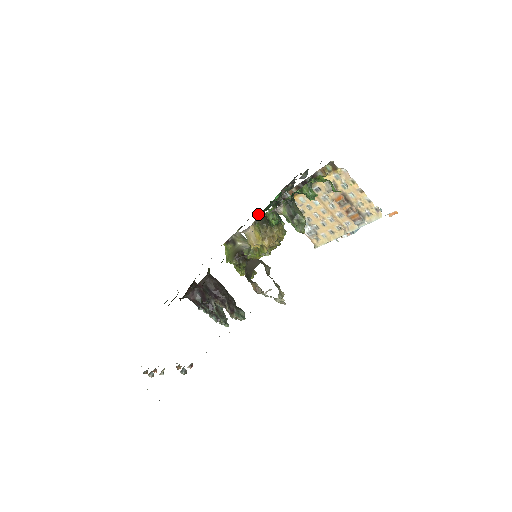
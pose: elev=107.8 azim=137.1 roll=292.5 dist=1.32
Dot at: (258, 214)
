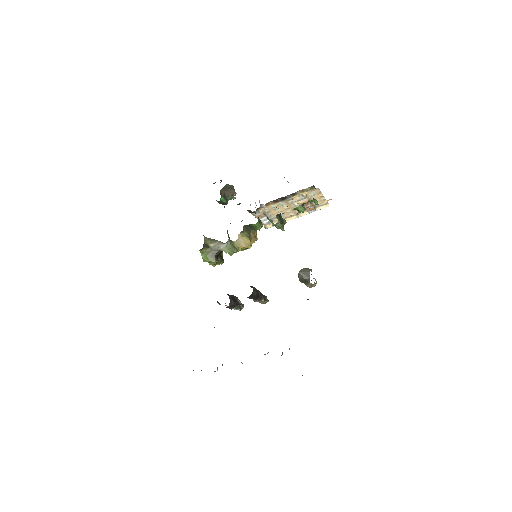
Dot at: occluded
